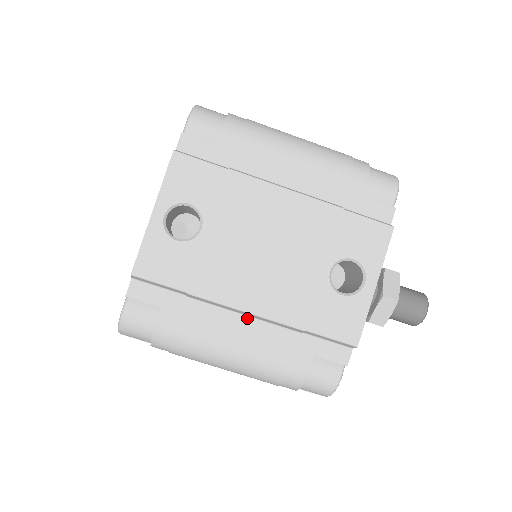
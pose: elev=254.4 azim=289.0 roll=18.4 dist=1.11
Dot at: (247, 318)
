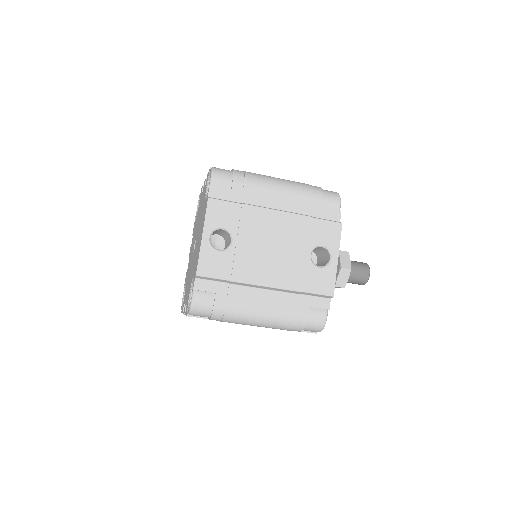
Dot at: (267, 291)
